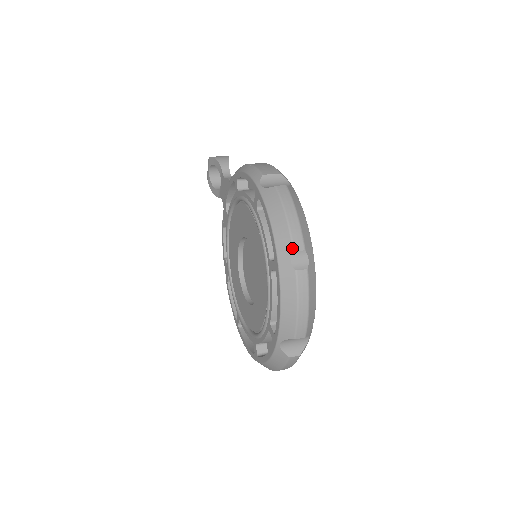
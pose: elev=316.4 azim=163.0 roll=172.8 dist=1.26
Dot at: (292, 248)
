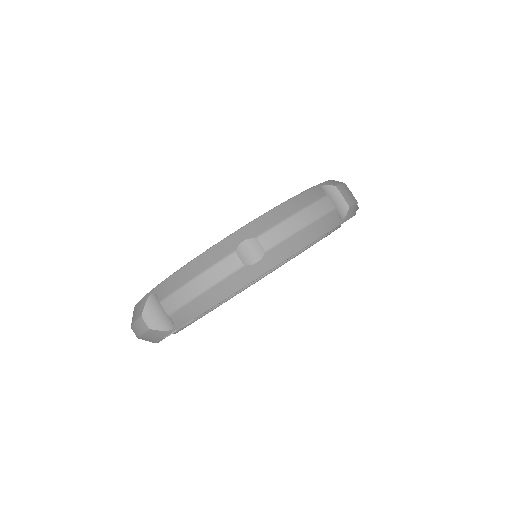
Dot at: (260, 234)
